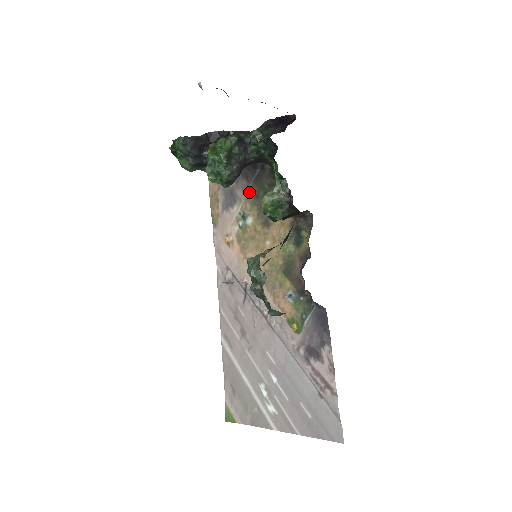
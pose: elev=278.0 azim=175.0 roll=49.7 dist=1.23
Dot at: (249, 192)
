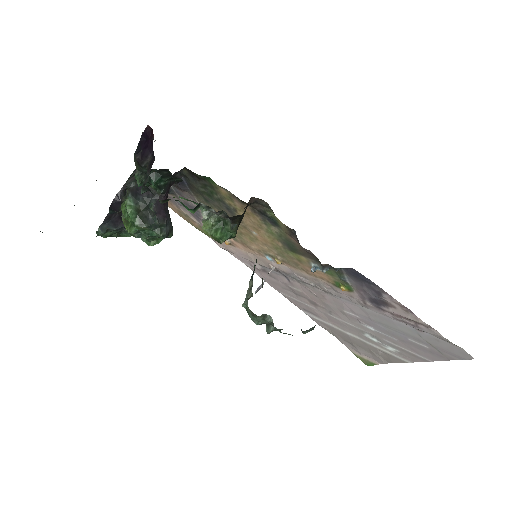
Dot at: (198, 200)
